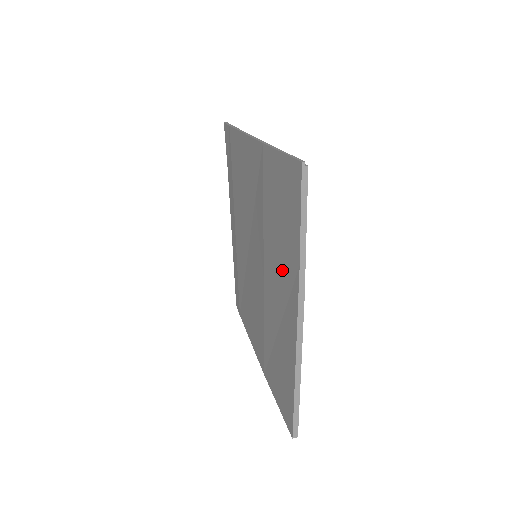
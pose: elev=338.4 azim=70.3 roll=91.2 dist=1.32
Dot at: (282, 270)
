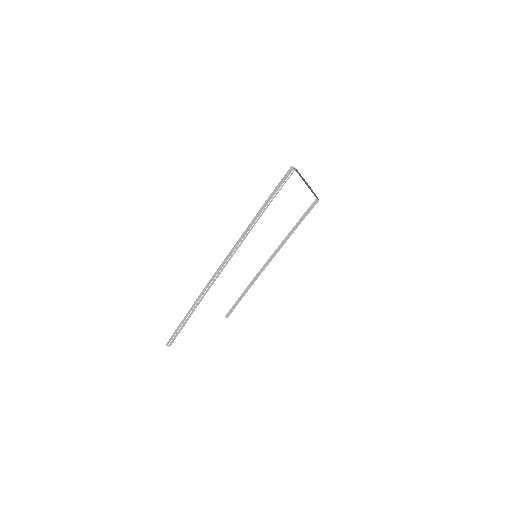
Dot at: occluded
